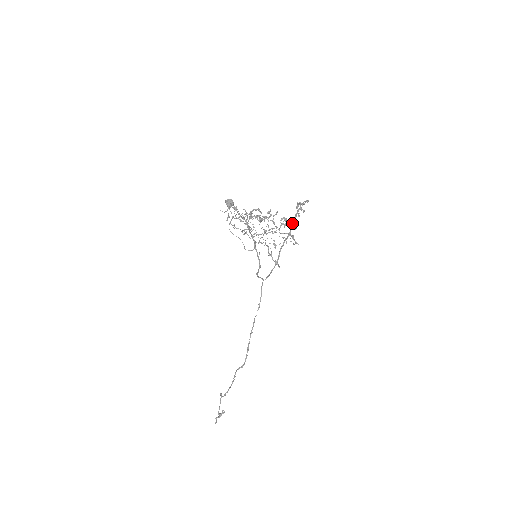
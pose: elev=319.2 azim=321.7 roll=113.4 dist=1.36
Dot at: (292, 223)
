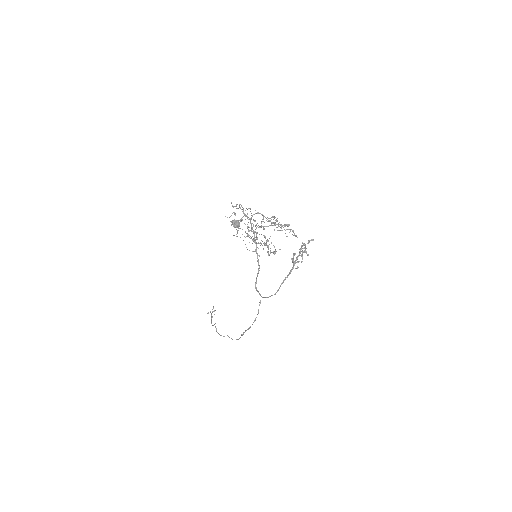
Dot at: (294, 261)
